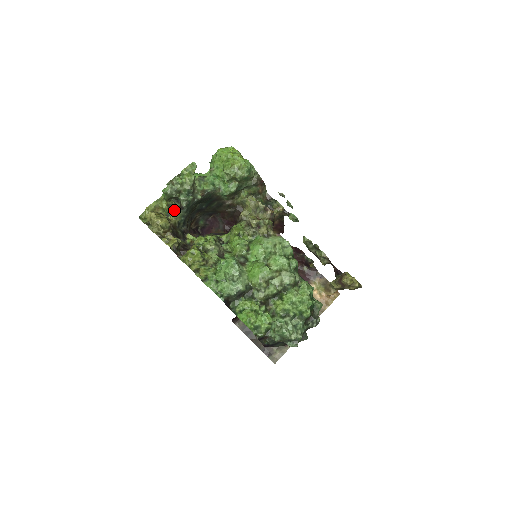
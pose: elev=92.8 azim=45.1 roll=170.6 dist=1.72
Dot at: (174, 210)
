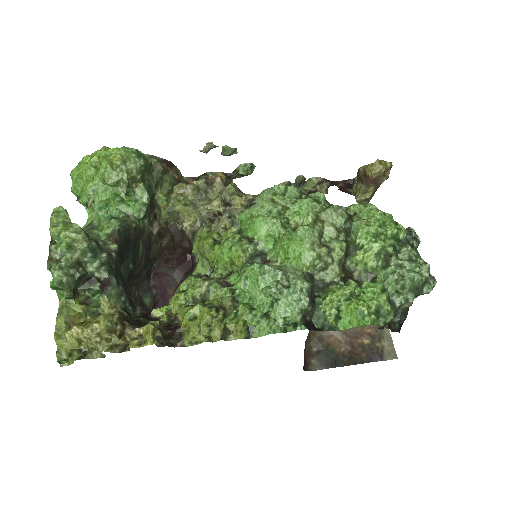
Dot at: occluded
